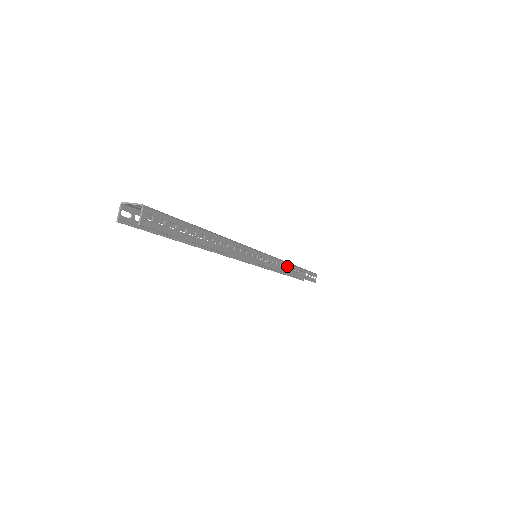
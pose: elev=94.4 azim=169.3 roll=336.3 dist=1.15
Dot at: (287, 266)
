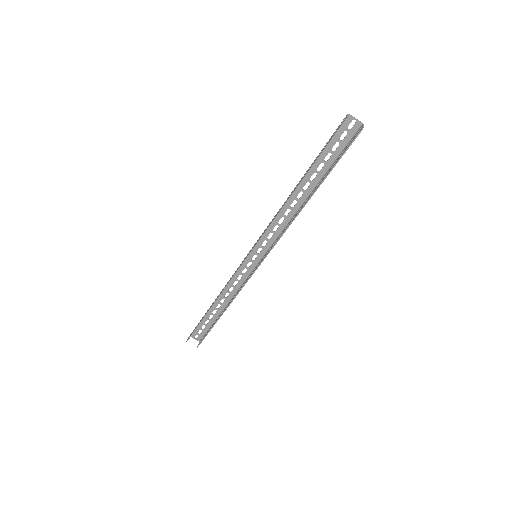
Dot at: occluded
